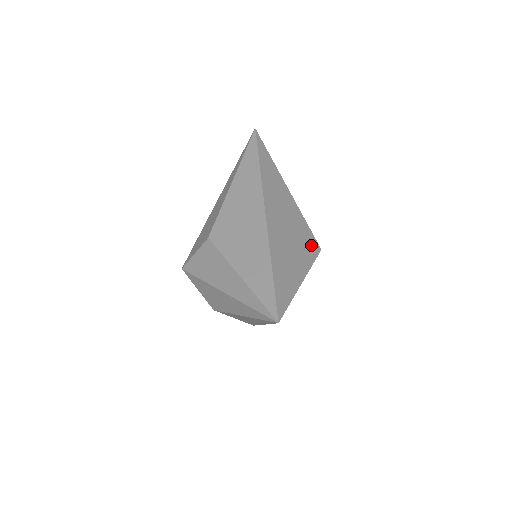
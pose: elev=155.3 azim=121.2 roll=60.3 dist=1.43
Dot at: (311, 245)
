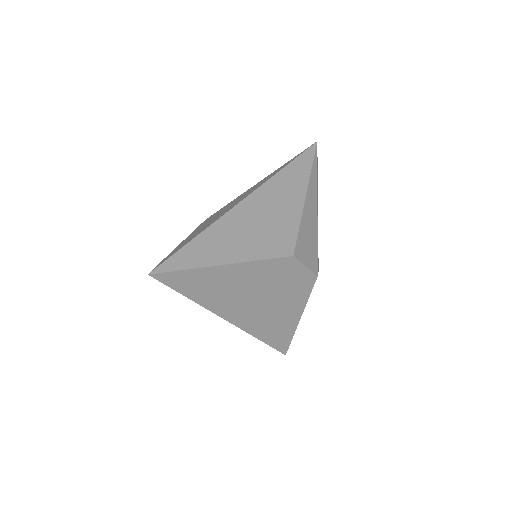
Dot at: (280, 246)
